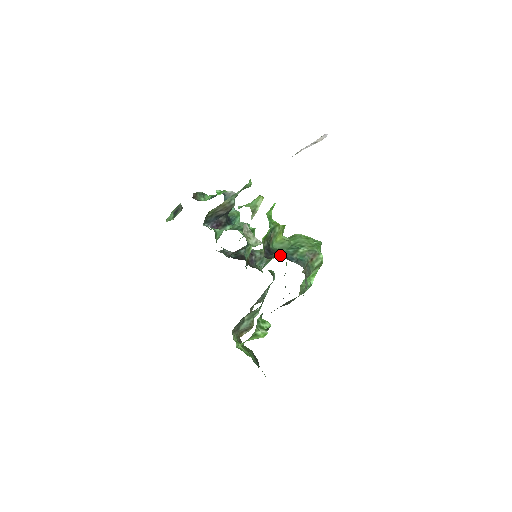
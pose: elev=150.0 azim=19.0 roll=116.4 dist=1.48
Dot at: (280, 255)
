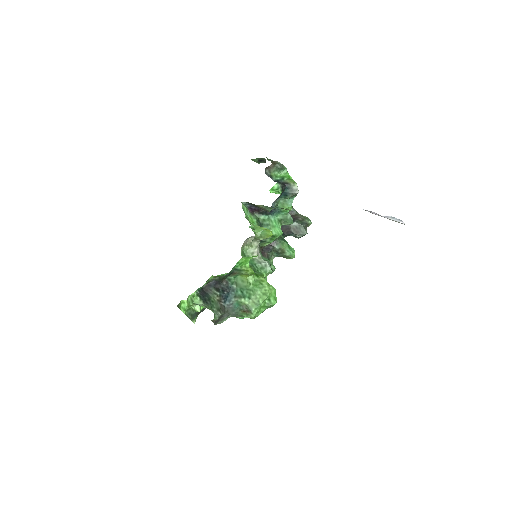
Dot at: (195, 303)
